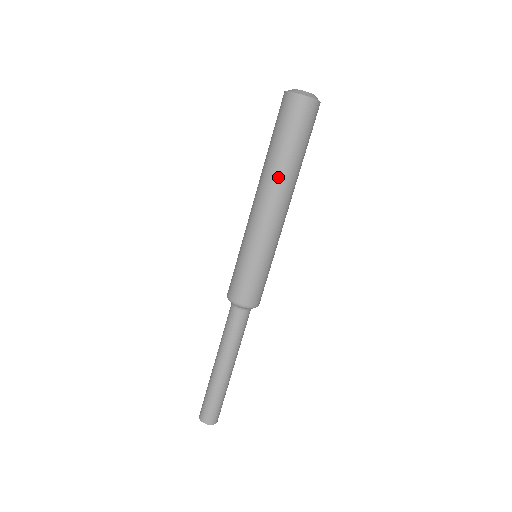
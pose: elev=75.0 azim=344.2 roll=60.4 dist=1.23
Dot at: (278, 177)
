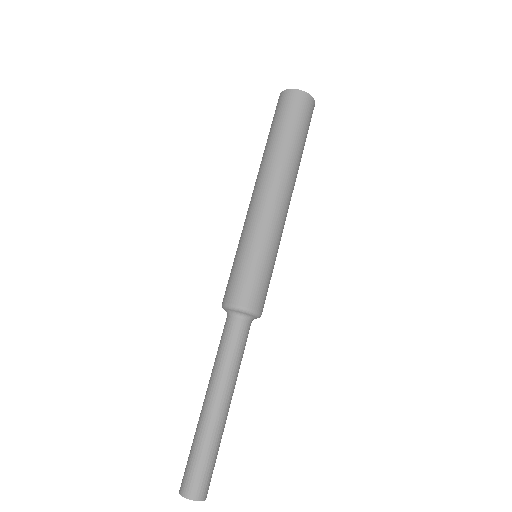
Dot at: (262, 163)
